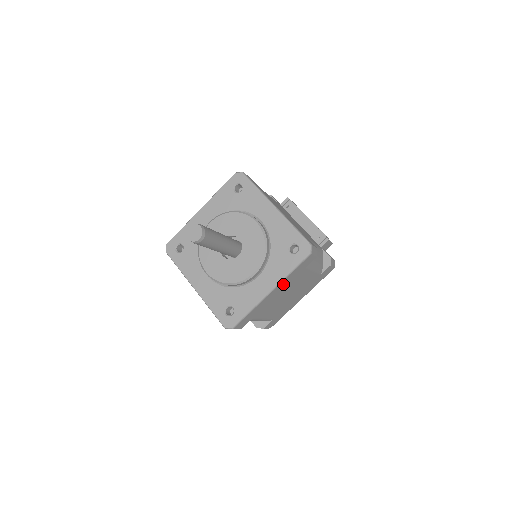
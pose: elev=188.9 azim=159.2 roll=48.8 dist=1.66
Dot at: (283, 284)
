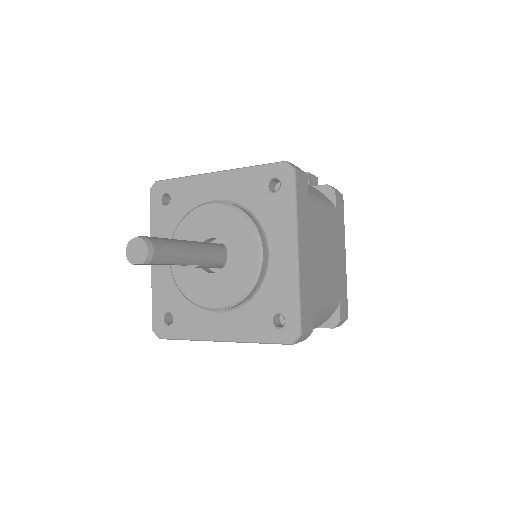
Dot at: (302, 234)
